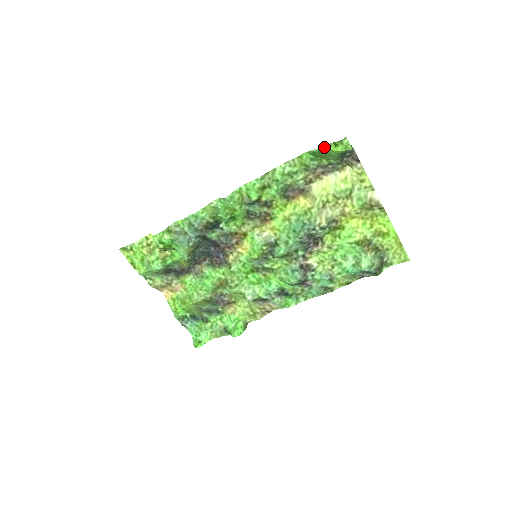
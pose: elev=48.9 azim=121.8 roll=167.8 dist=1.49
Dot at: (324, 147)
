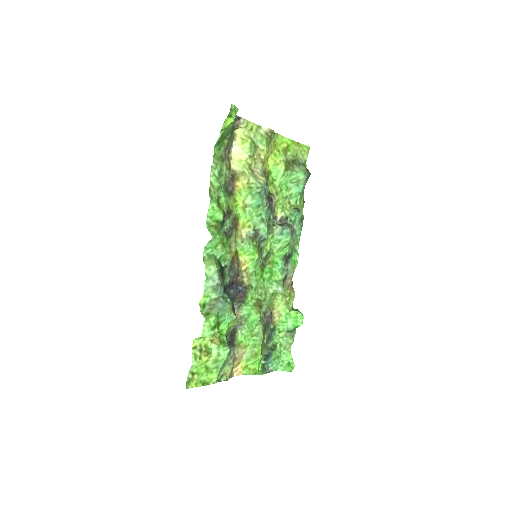
Dot at: (223, 128)
